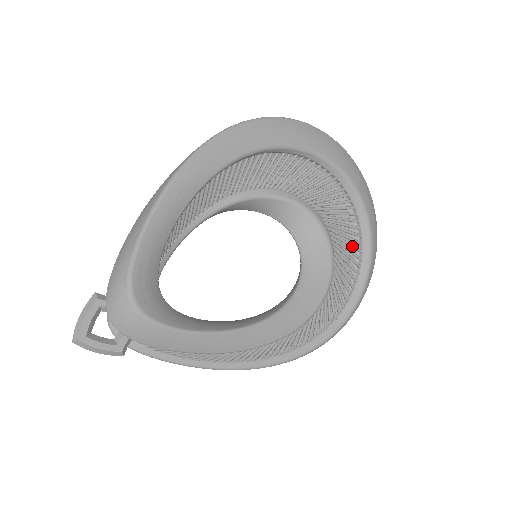
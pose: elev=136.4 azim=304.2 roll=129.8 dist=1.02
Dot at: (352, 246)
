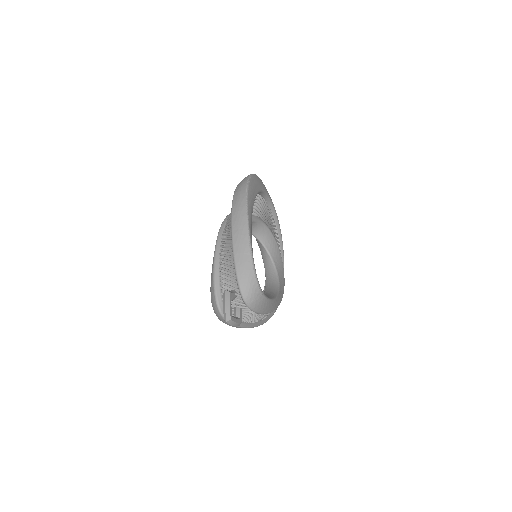
Dot at: (278, 244)
